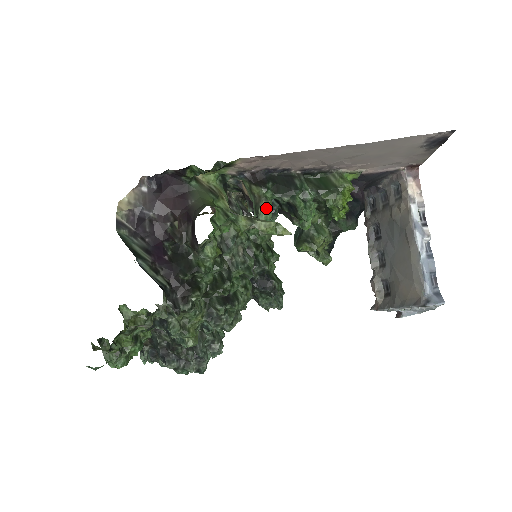
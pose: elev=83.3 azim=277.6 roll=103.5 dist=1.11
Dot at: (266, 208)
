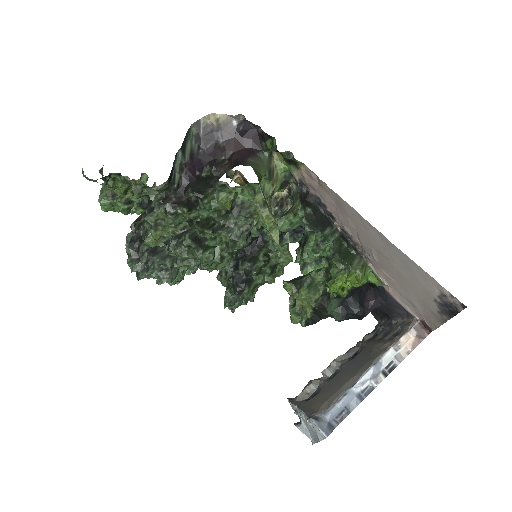
Dot at: (289, 219)
